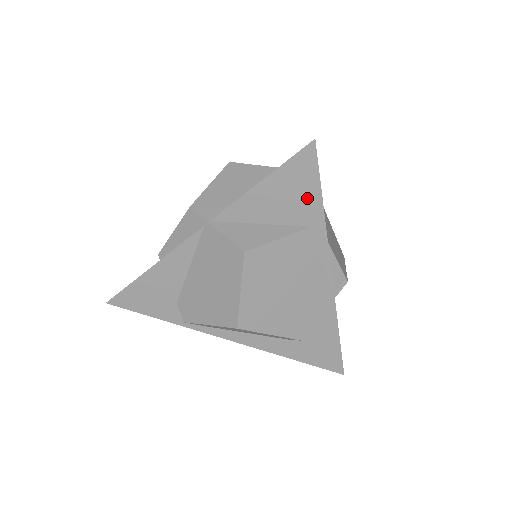
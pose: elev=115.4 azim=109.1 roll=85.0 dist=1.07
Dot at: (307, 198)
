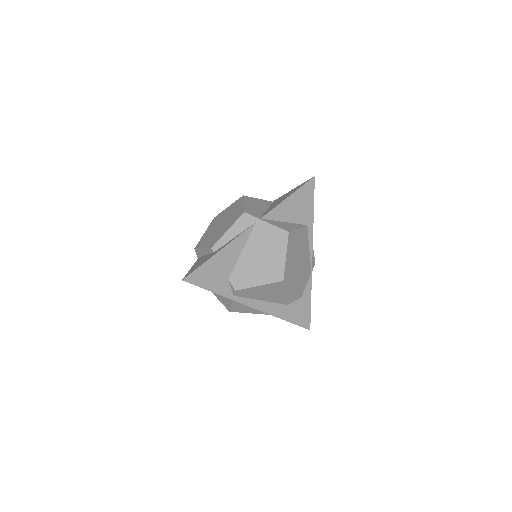
Dot at: (307, 208)
